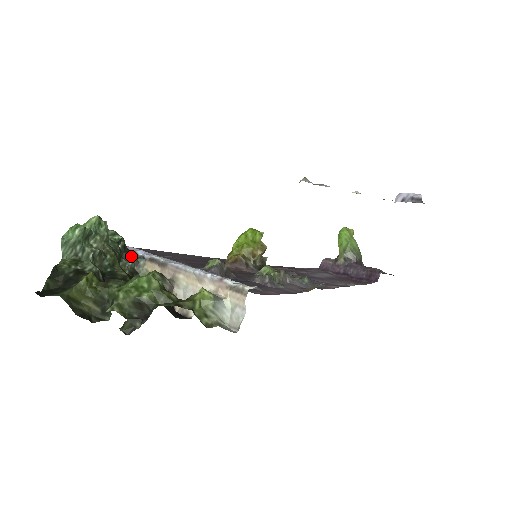
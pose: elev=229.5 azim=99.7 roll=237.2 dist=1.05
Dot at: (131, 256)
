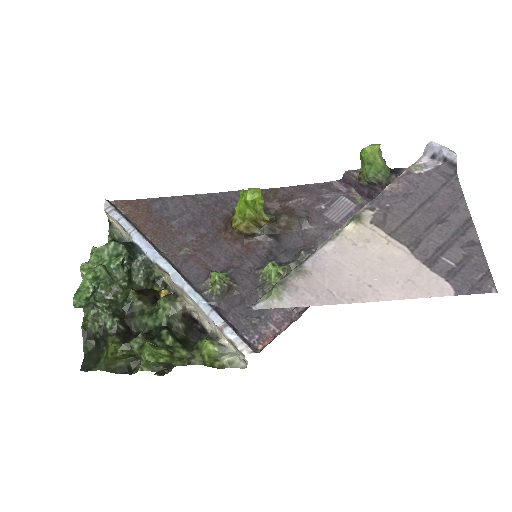
Dot at: (139, 260)
